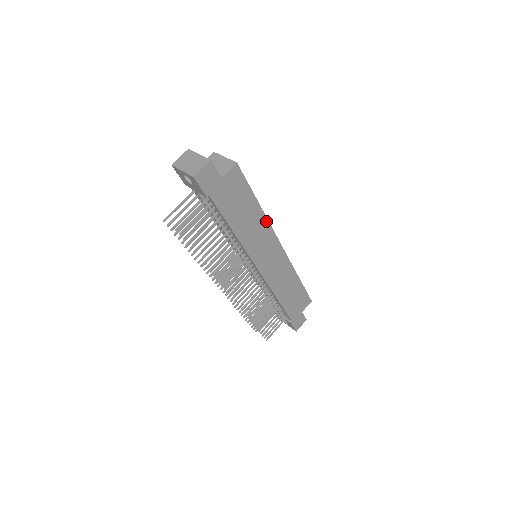
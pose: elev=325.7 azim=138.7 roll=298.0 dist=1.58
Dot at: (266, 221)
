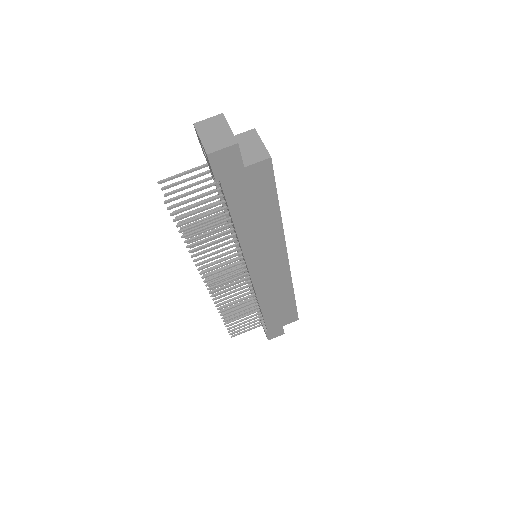
Dot at: (281, 230)
